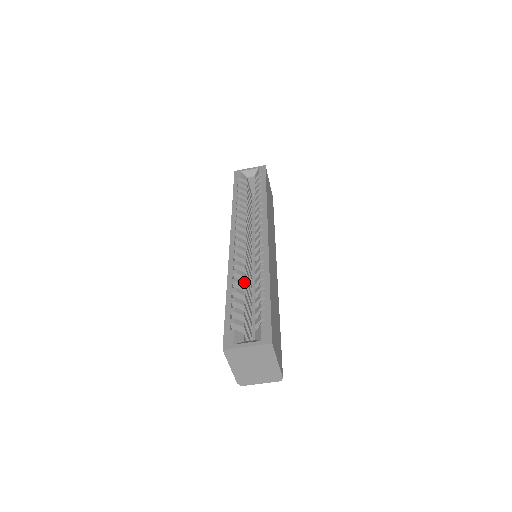
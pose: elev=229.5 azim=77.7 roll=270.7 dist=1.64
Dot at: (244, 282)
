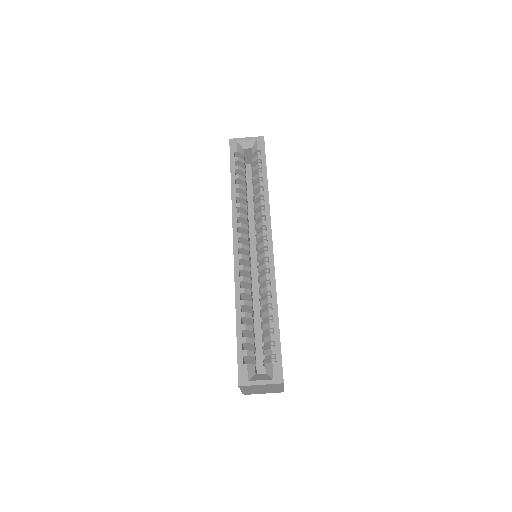
Dot at: (251, 302)
